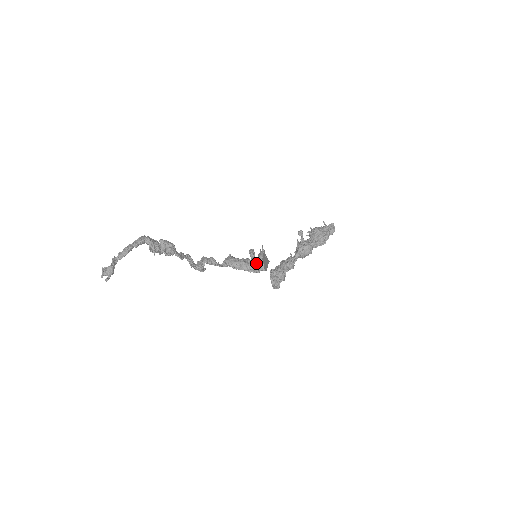
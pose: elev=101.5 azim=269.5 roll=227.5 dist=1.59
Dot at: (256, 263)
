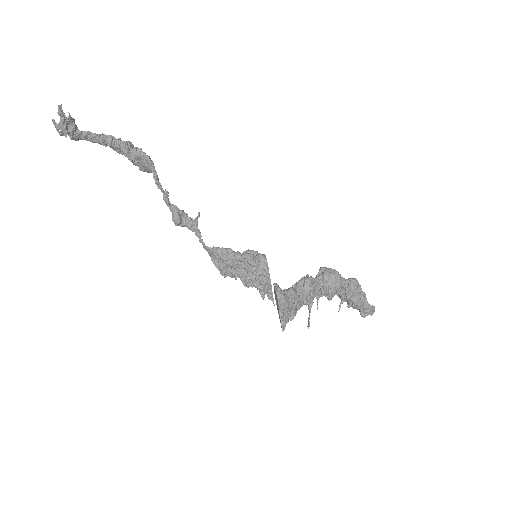
Dot at: occluded
